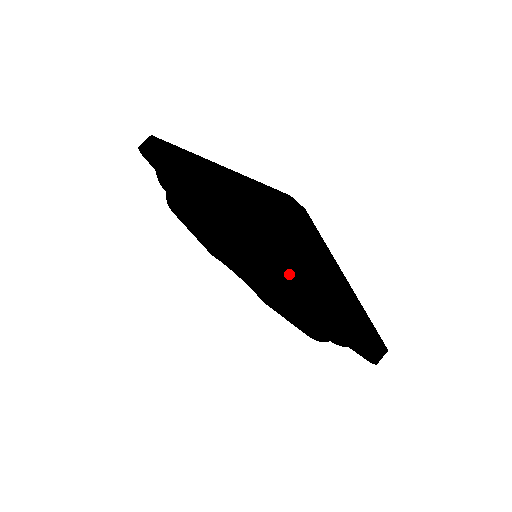
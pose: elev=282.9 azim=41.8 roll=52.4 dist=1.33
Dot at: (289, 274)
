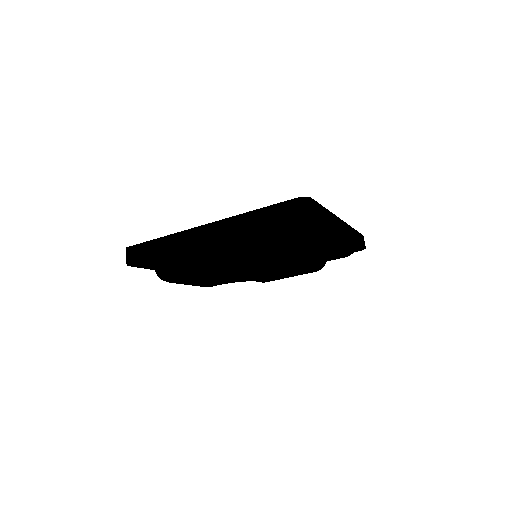
Dot at: (314, 240)
